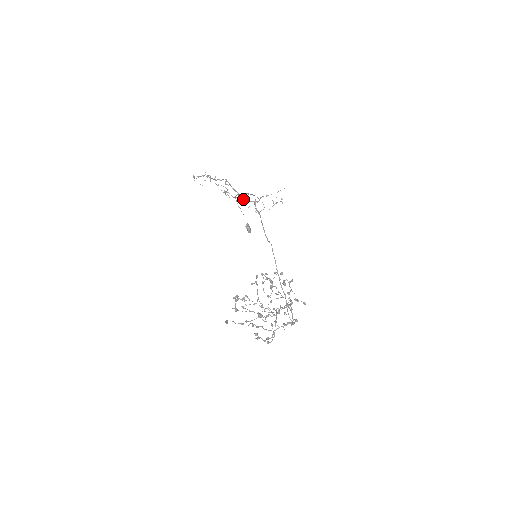
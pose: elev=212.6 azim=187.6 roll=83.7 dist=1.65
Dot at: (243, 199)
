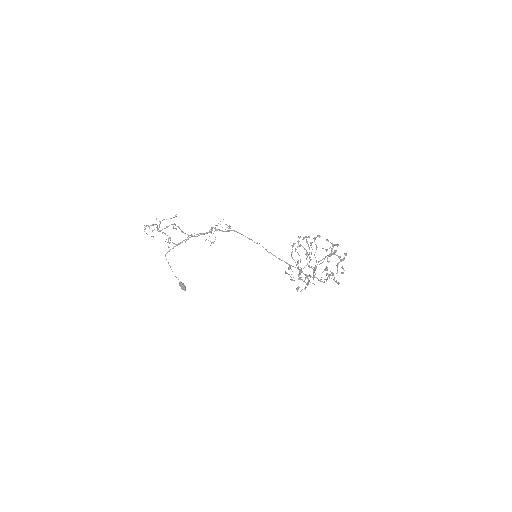
Dot at: (196, 236)
